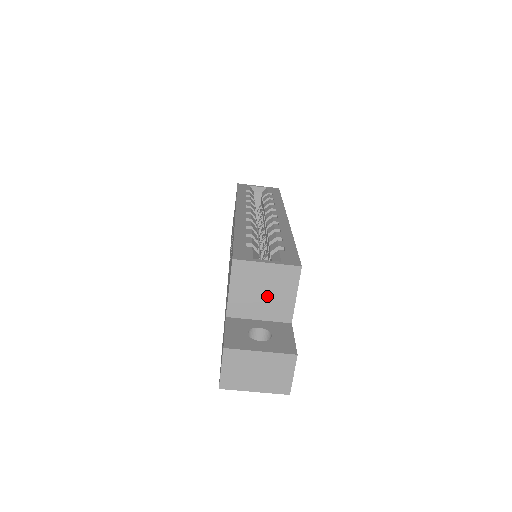
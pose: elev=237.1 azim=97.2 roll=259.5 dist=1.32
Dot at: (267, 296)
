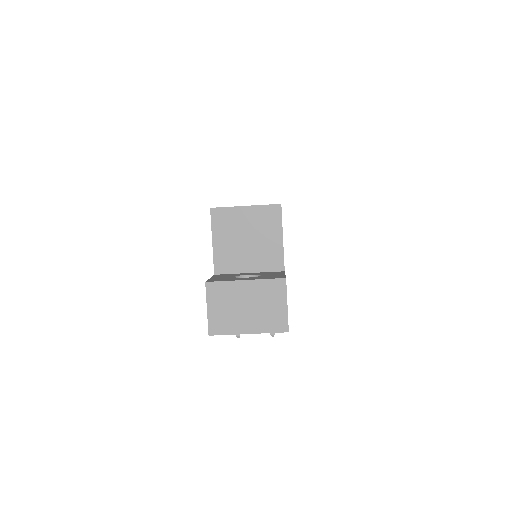
Dot at: (252, 243)
